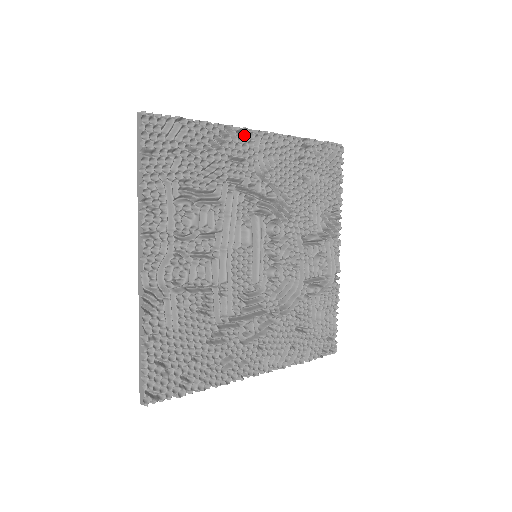
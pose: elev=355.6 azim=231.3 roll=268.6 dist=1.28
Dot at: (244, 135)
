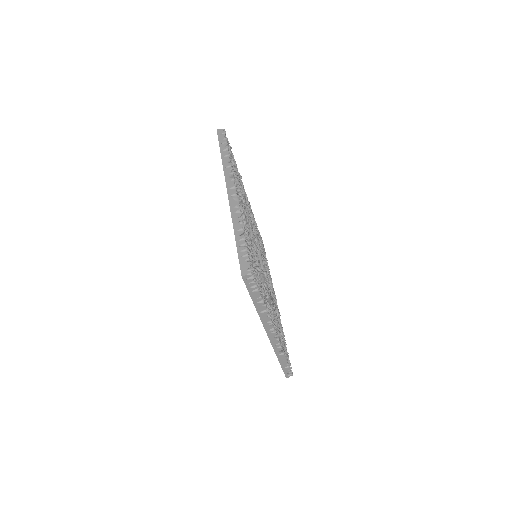
Dot at: occluded
